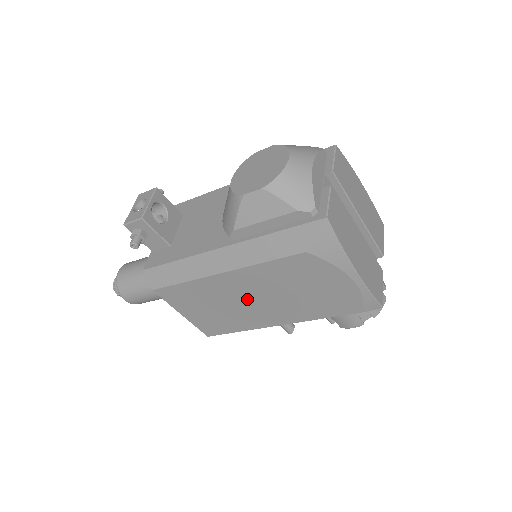
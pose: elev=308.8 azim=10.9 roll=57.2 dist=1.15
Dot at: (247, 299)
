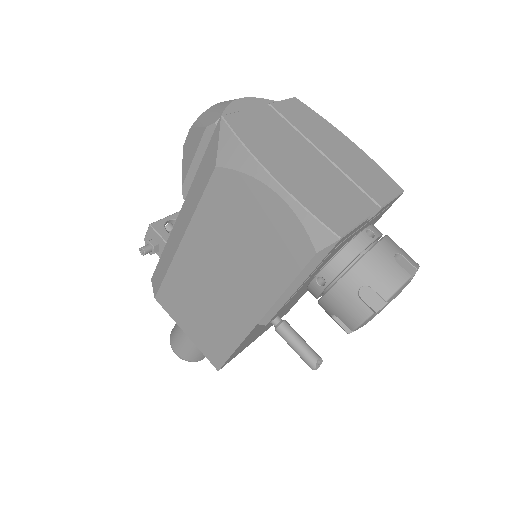
Dot at: (214, 279)
